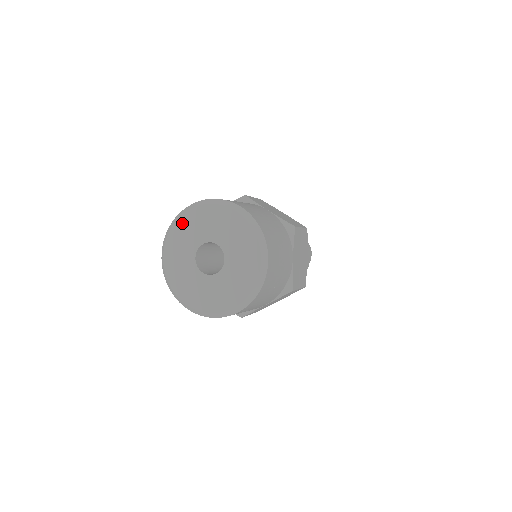
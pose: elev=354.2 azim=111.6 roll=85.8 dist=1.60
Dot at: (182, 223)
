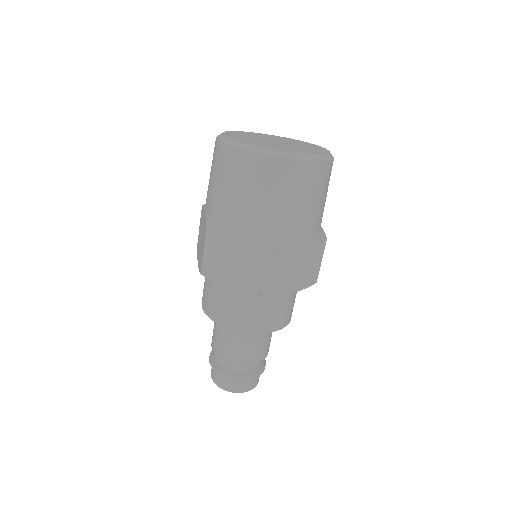
Dot at: (240, 132)
